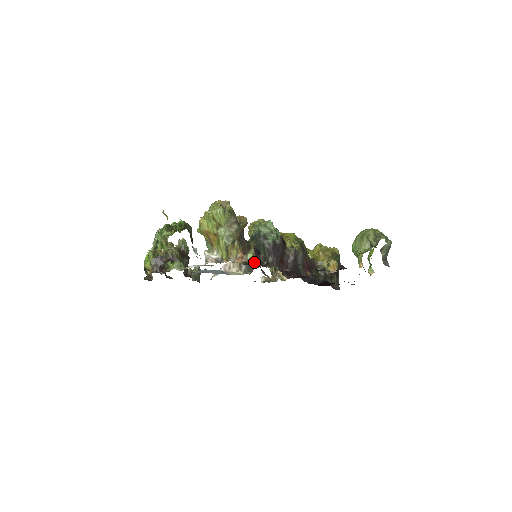
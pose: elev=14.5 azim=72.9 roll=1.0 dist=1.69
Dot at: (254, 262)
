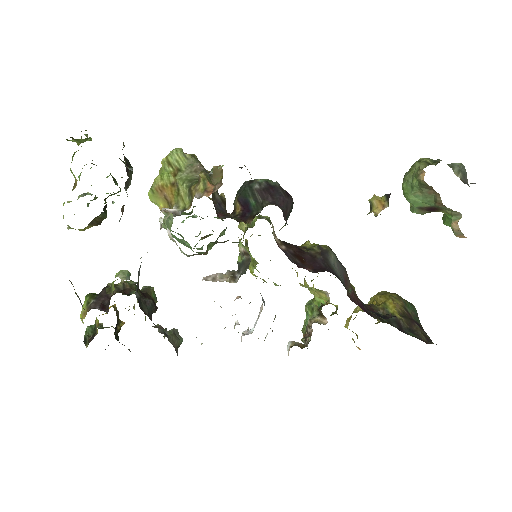
Dot at: (242, 219)
